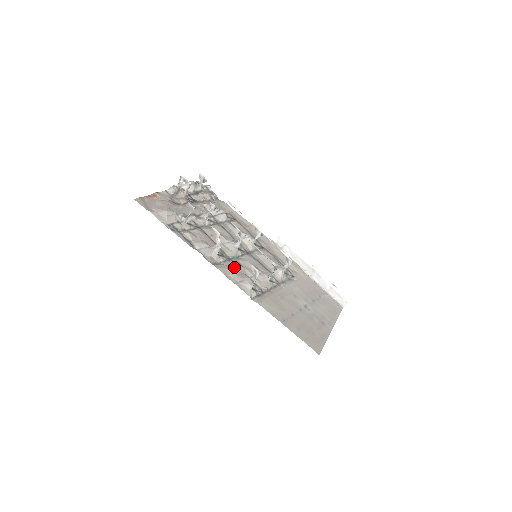
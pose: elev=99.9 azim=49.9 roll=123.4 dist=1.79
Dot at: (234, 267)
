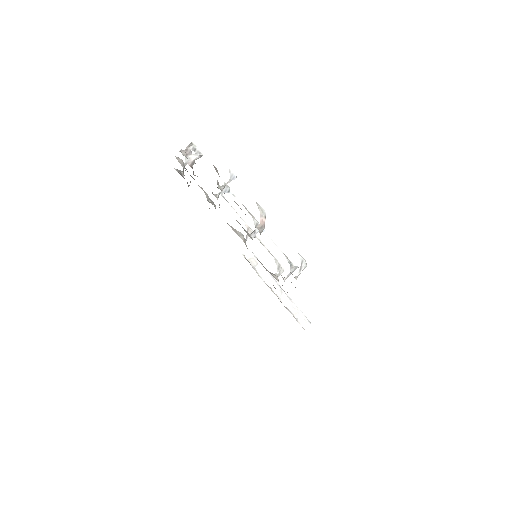
Dot at: occluded
